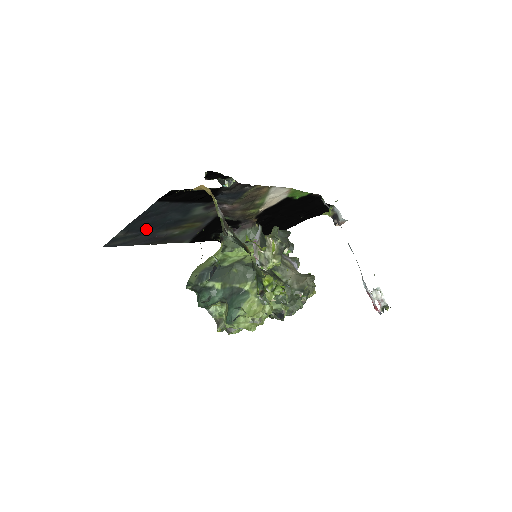
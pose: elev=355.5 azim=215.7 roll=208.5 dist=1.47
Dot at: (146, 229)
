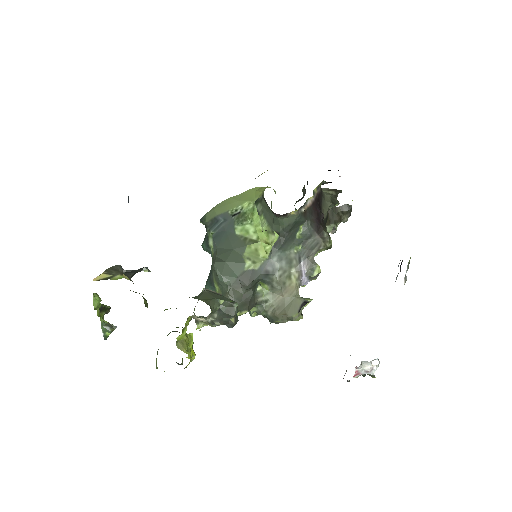
Dot at: occluded
